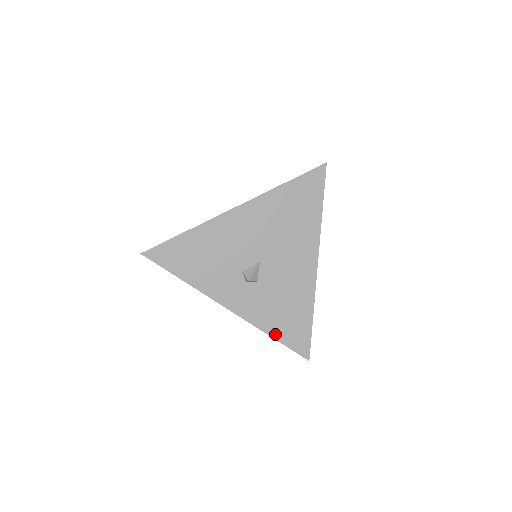
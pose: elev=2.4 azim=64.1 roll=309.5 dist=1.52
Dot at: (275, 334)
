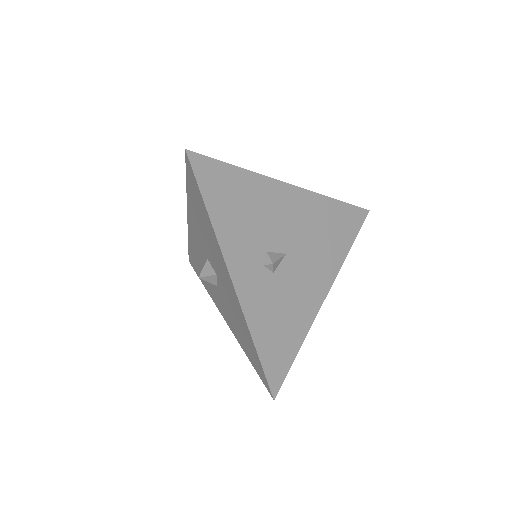
Dot at: (260, 345)
